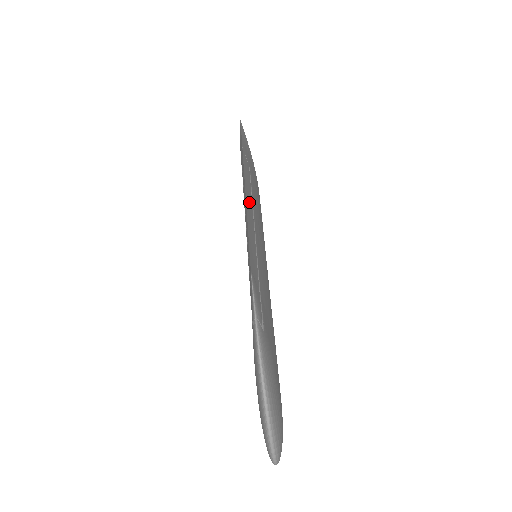
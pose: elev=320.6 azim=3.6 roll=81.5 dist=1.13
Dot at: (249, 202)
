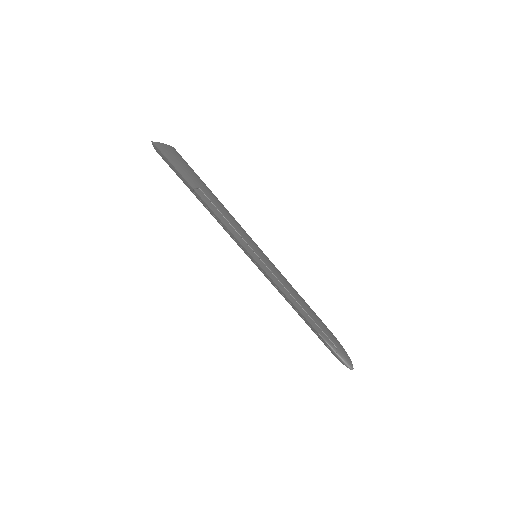
Dot at: (253, 254)
